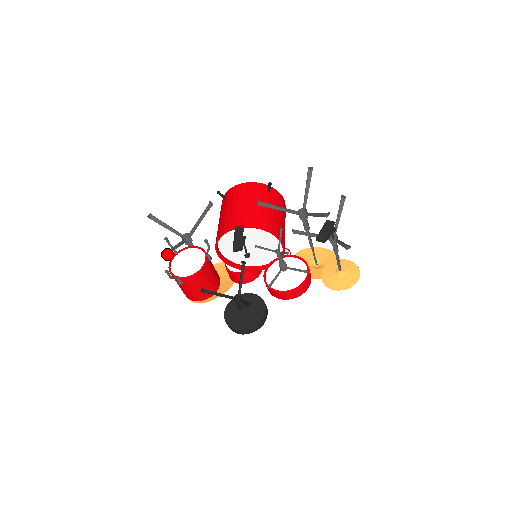
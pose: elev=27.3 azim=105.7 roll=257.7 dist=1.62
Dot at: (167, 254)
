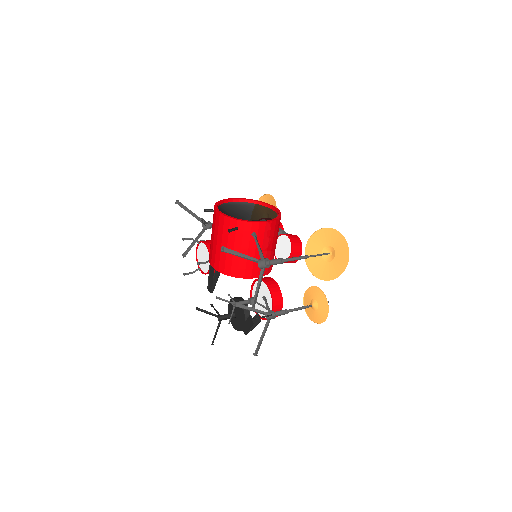
Dot at: (185, 255)
